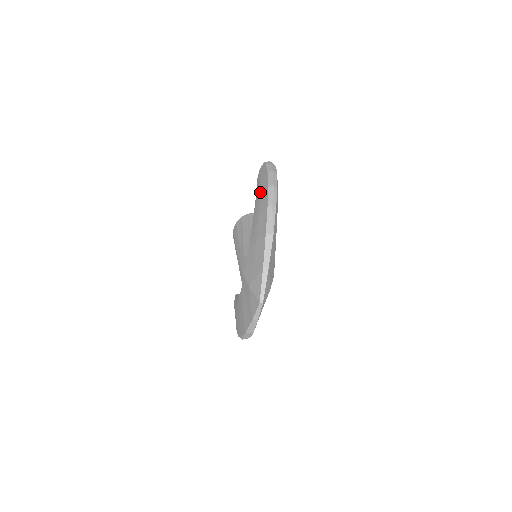
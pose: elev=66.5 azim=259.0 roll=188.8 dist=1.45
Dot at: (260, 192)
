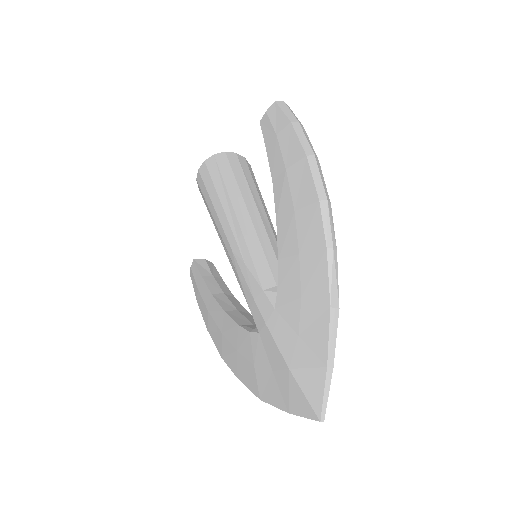
Dot at: (292, 188)
